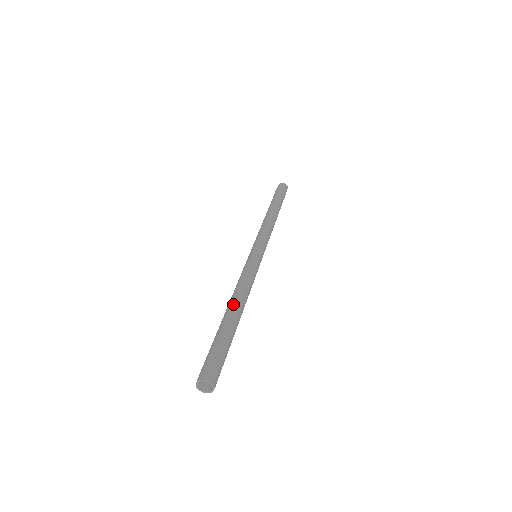
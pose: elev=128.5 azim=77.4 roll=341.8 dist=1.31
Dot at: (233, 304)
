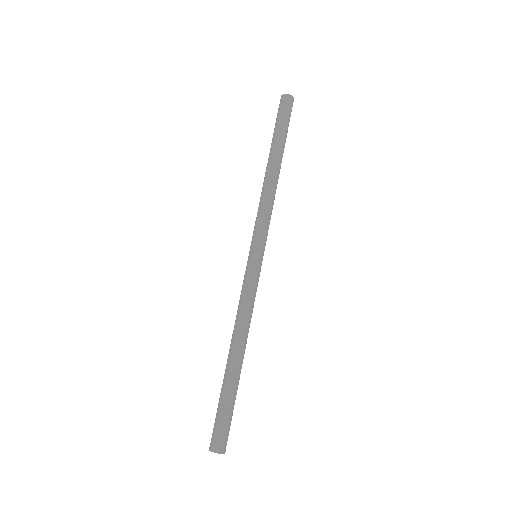
Dot at: (234, 350)
